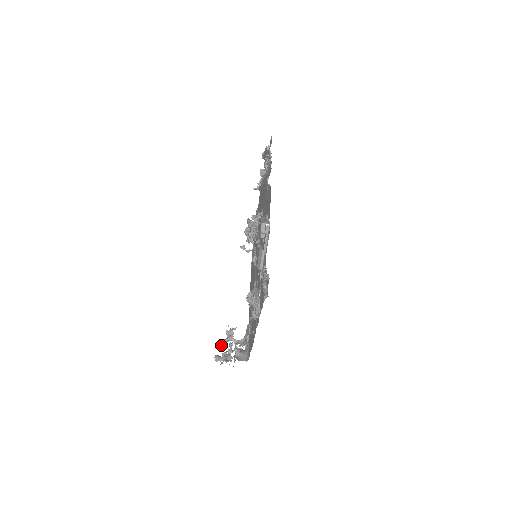
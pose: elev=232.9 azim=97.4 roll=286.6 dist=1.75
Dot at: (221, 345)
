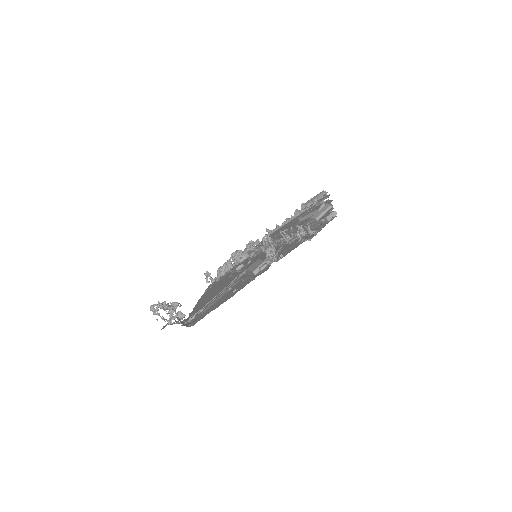
Dot at: occluded
